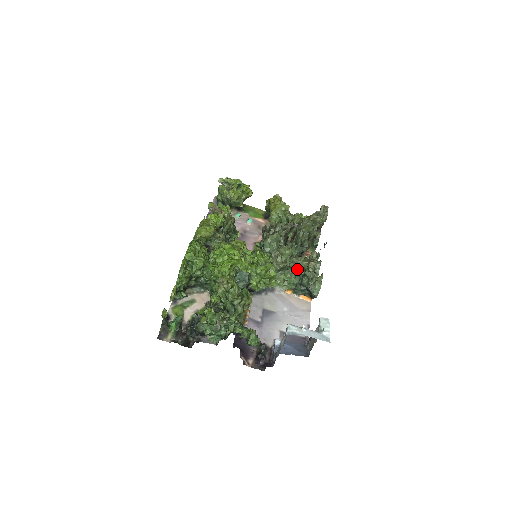
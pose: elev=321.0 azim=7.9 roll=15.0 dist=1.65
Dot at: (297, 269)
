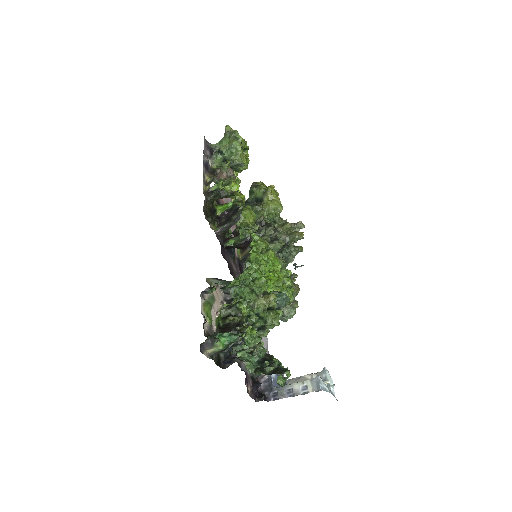
Dot at: occluded
